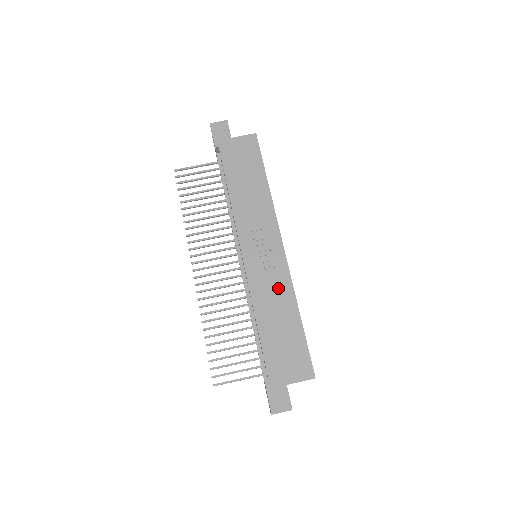
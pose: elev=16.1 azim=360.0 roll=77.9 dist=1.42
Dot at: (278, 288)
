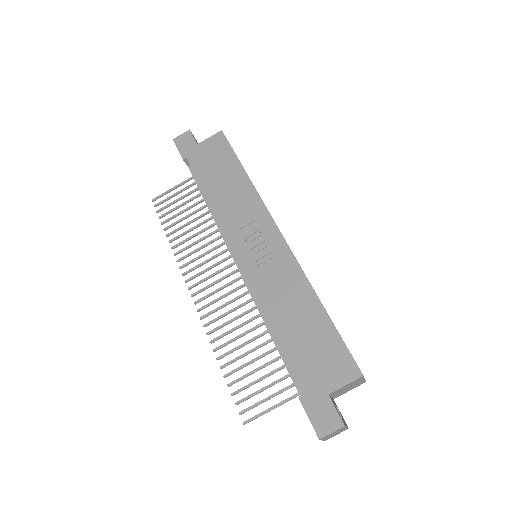
Dot at: (286, 280)
